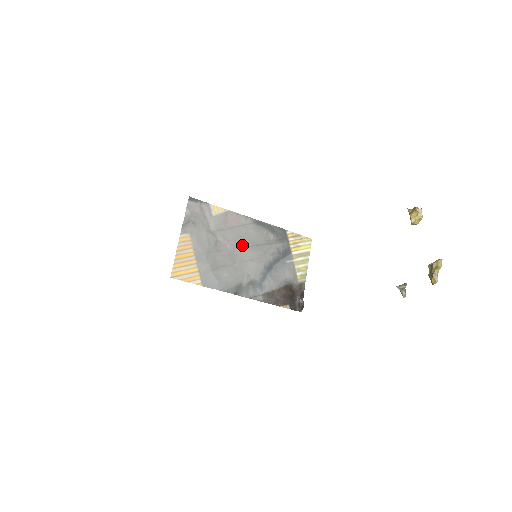
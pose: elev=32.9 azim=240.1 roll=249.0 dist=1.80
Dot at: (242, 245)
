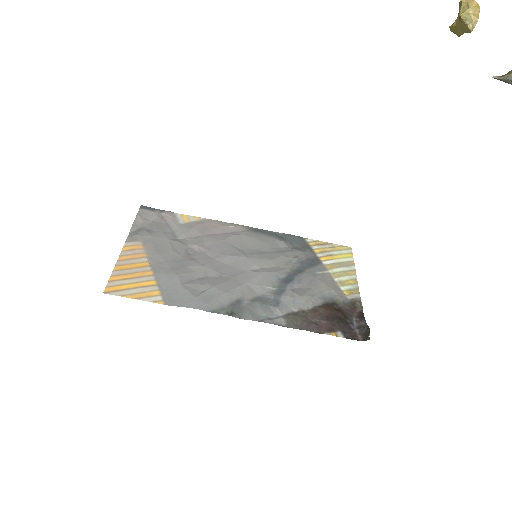
Dot at: (232, 252)
